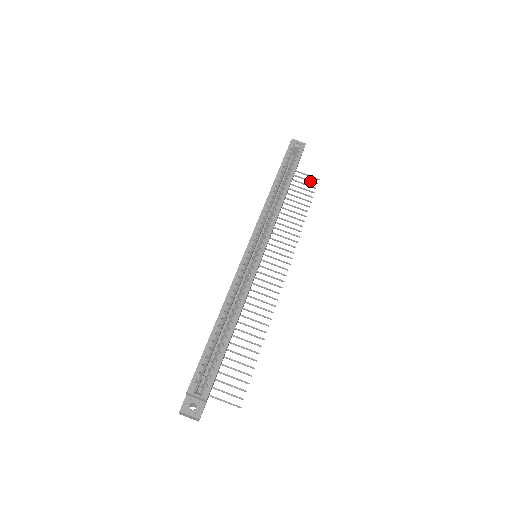
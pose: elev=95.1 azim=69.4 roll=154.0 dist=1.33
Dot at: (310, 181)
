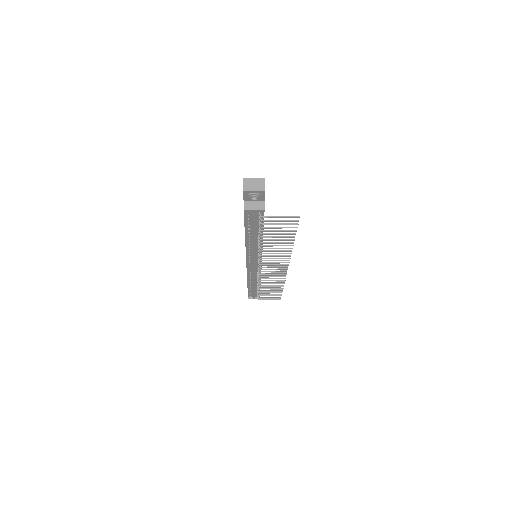
Dot at: (274, 298)
